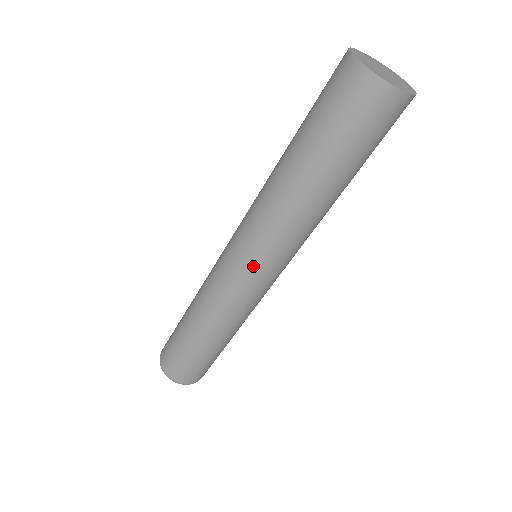
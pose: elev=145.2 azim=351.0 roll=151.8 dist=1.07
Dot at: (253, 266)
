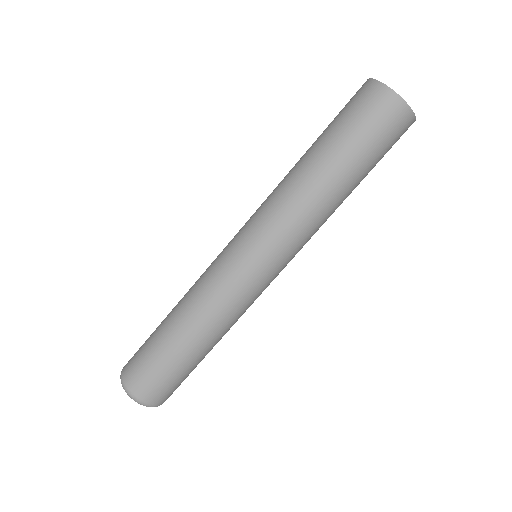
Dot at: occluded
